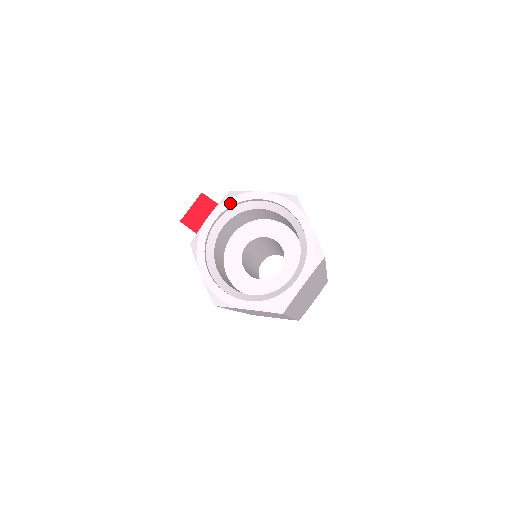
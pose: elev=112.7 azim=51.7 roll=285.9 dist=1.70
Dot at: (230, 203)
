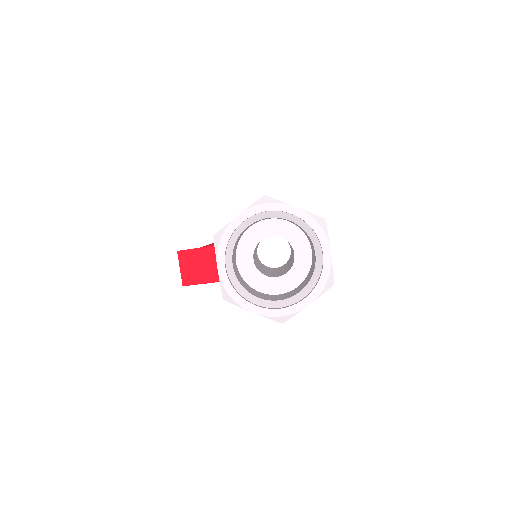
Dot at: (223, 245)
